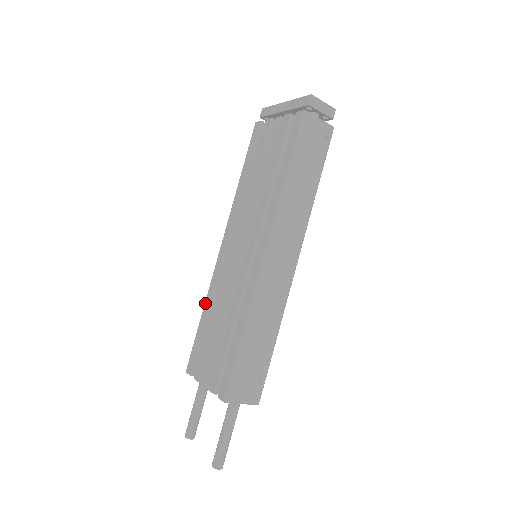
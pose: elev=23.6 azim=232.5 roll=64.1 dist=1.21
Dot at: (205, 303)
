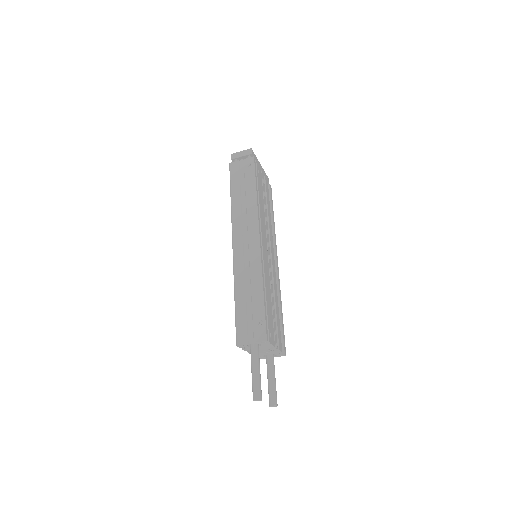
Dot at: occluded
